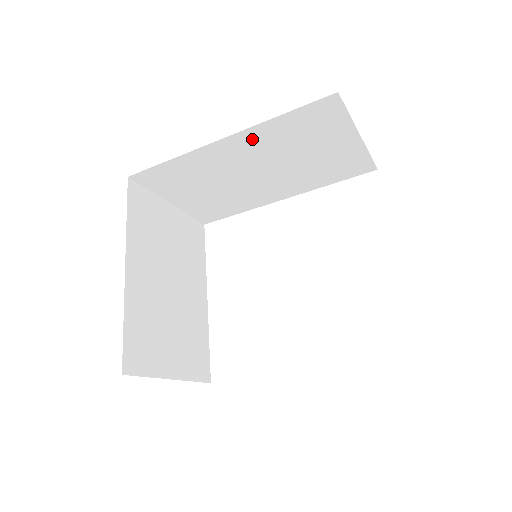
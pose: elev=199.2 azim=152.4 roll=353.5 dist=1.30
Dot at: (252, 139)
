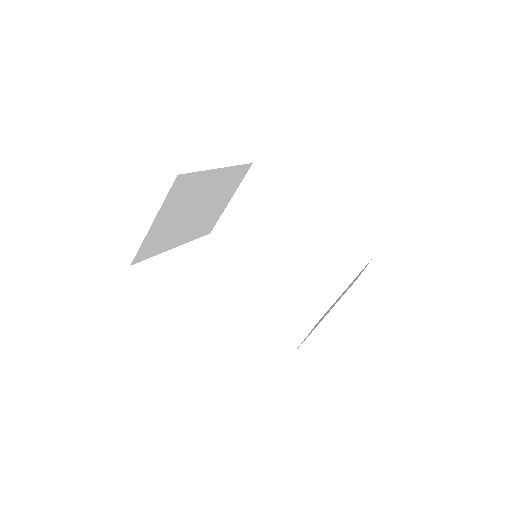
Dot at: (318, 227)
